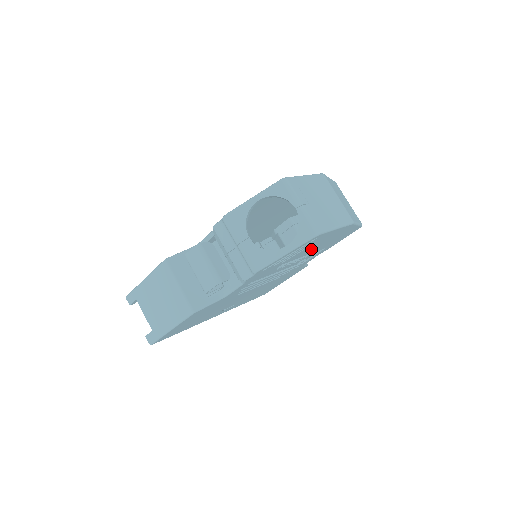
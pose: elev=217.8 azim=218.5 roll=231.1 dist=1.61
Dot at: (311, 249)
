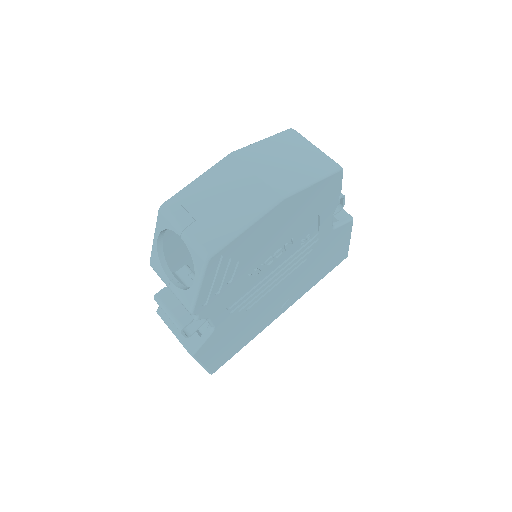
Dot at: (267, 245)
